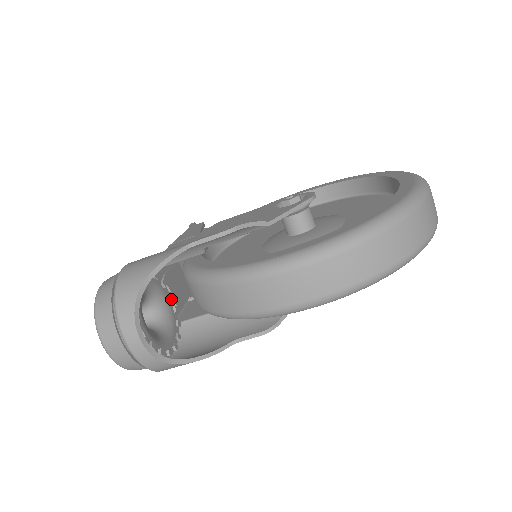
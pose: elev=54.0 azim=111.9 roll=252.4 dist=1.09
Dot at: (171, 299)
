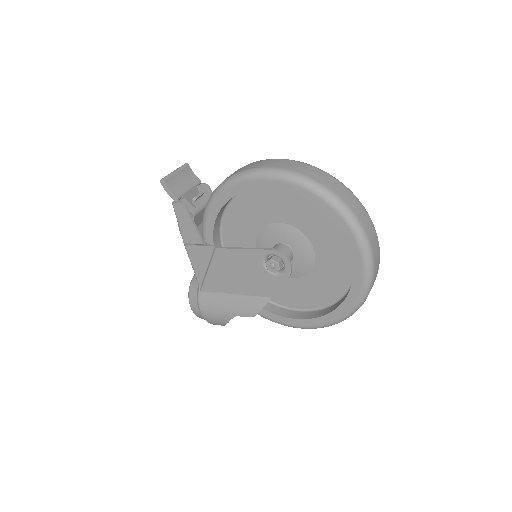
Dot at: occluded
